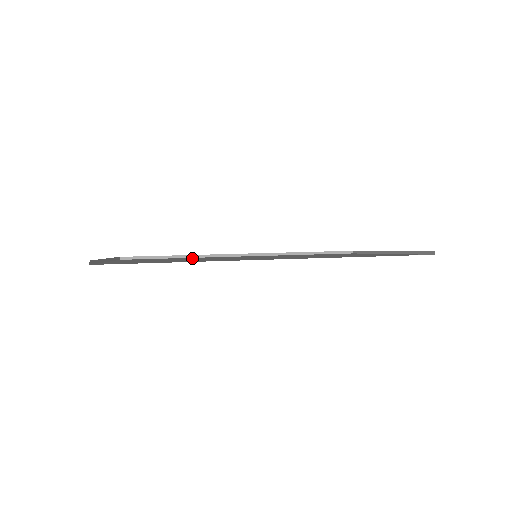
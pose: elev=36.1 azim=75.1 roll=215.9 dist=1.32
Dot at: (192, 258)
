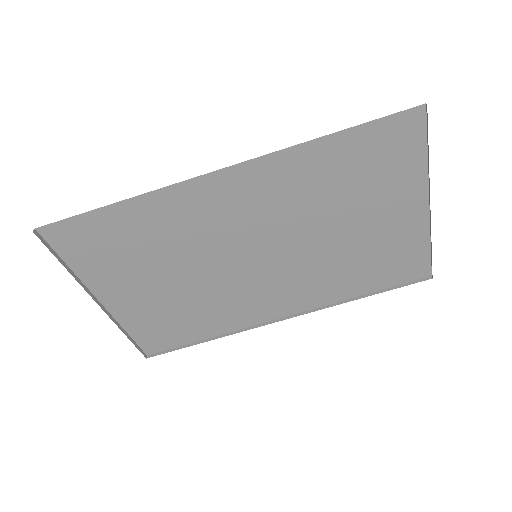
Dot at: (207, 312)
